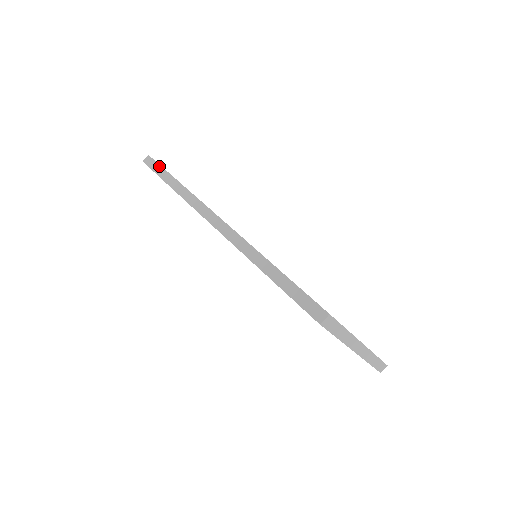
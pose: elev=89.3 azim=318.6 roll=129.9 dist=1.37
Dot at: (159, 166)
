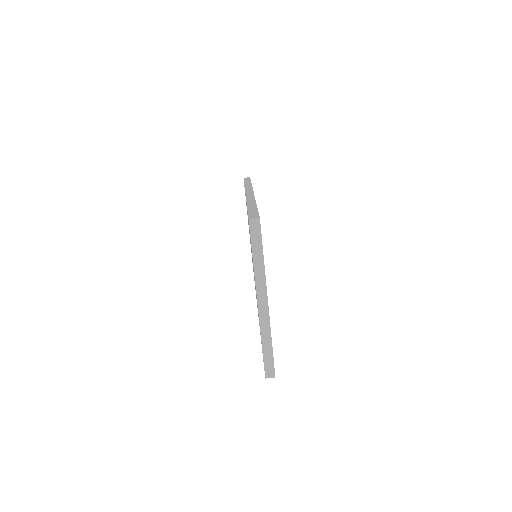
Dot at: (250, 179)
